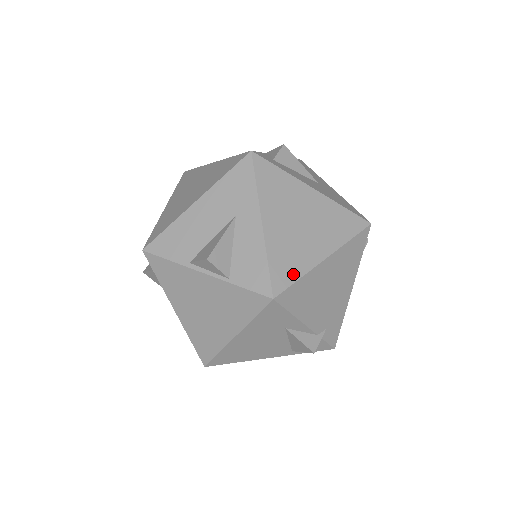
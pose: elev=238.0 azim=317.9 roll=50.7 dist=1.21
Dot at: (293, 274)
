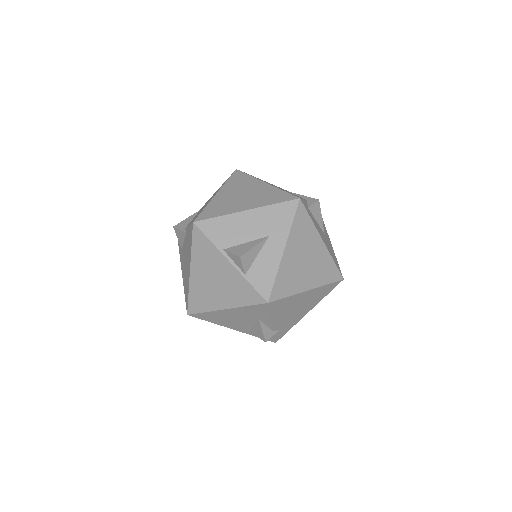
Dot at: (286, 292)
